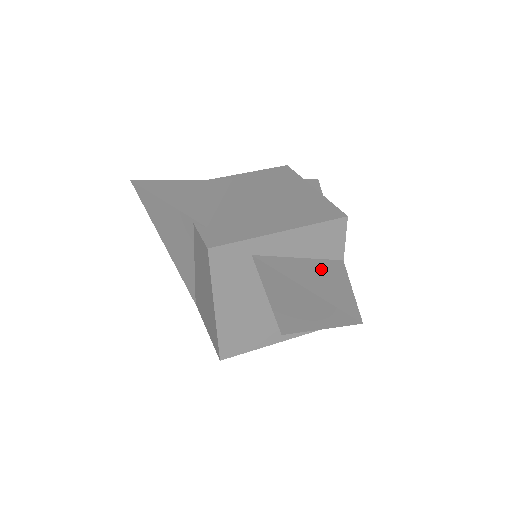
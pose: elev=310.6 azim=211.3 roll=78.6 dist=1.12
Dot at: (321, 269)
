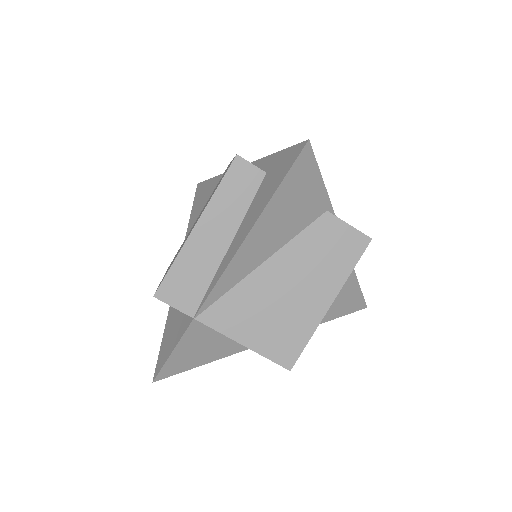
Dot at: occluded
